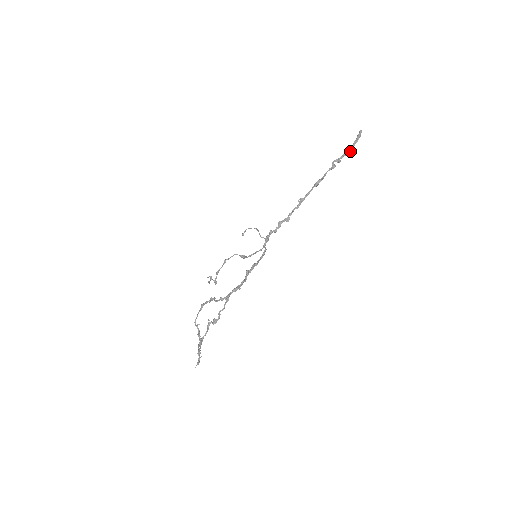
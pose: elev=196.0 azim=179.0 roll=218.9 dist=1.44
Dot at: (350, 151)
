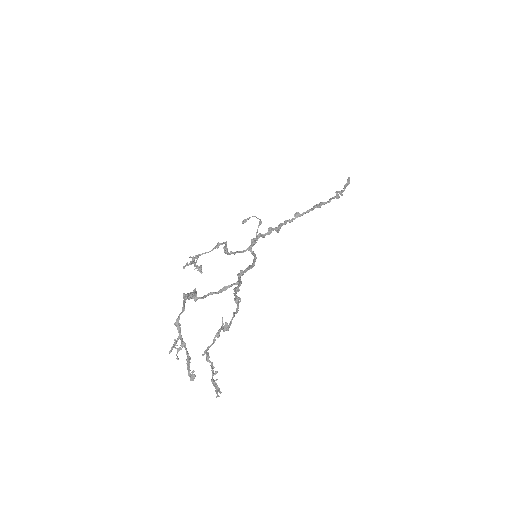
Dot at: occluded
